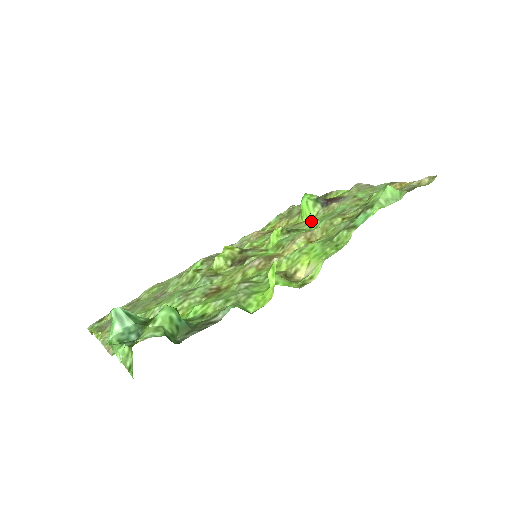
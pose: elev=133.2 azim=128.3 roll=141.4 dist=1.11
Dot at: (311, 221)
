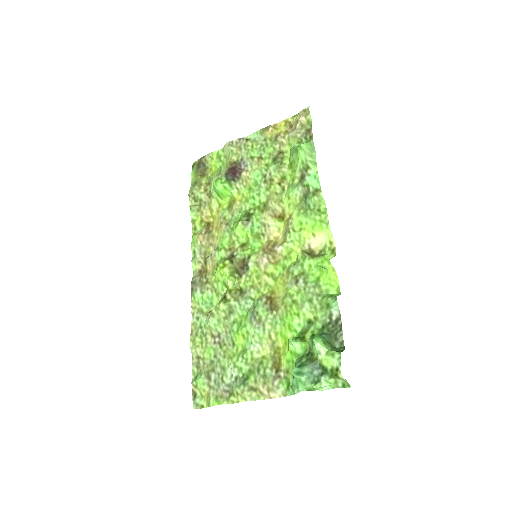
Dot at: (242, 199)
